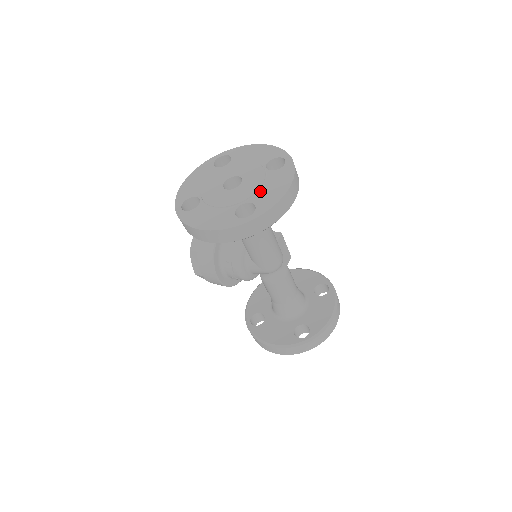
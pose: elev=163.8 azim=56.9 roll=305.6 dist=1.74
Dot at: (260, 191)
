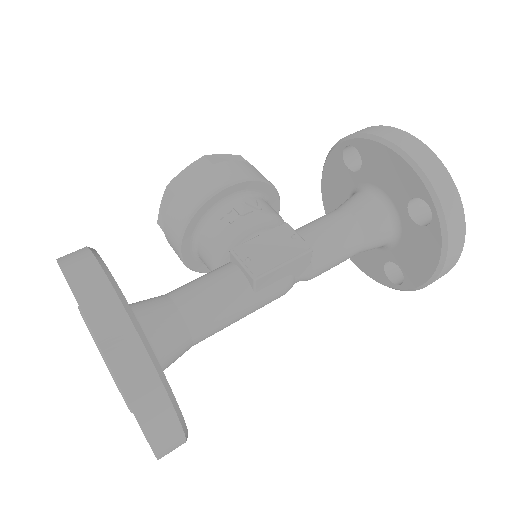
Dot at: occluded
